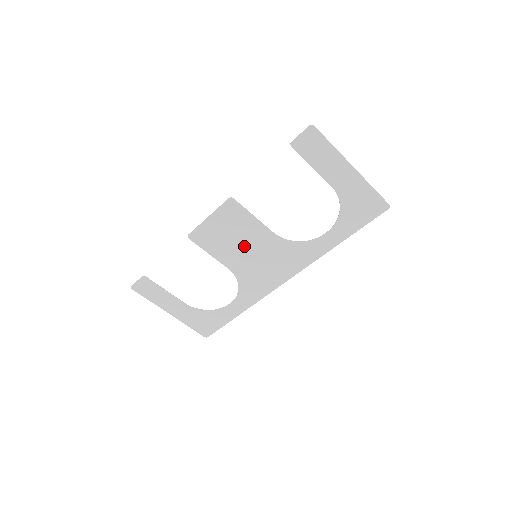
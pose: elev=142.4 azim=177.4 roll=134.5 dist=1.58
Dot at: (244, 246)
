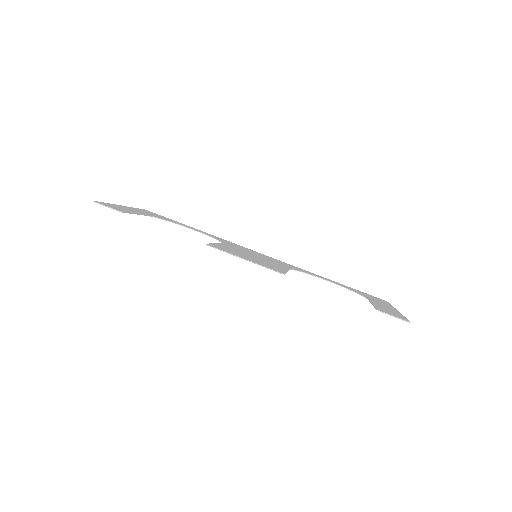
Dot at: occluded
